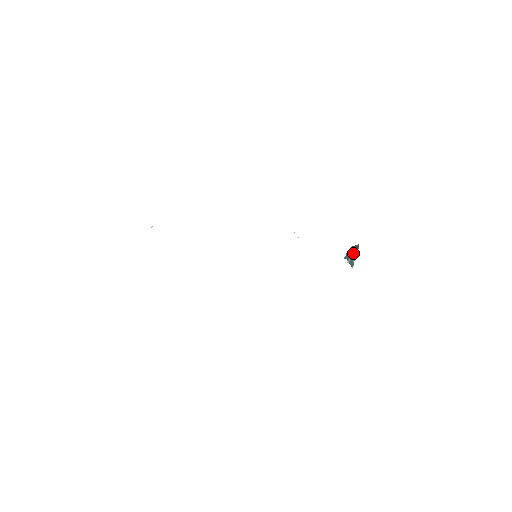
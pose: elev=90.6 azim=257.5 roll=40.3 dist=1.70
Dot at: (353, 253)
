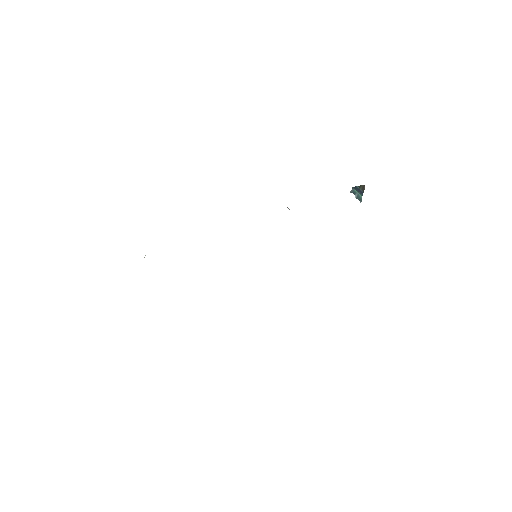
Dot at: (359, 191)
